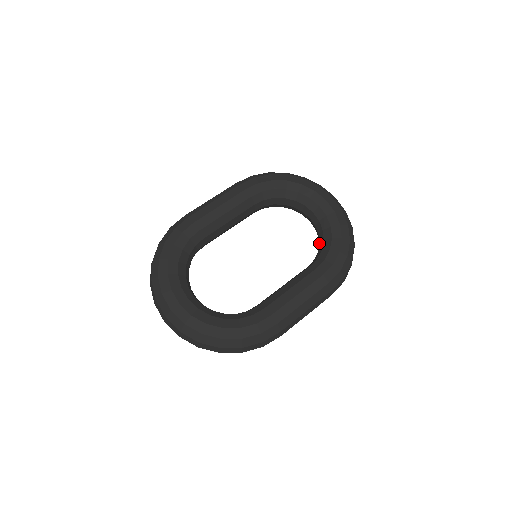
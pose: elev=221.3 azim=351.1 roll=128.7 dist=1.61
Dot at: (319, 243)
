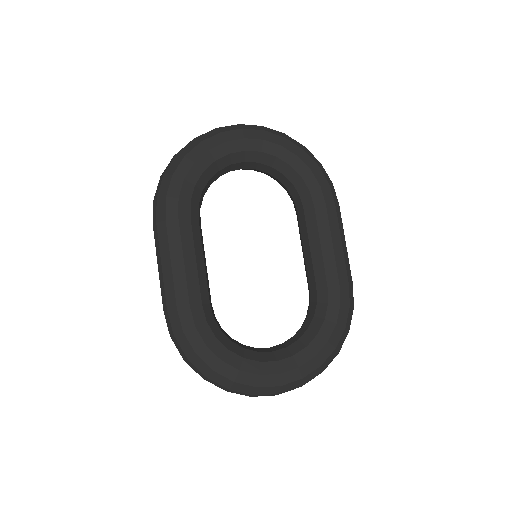
Dot at: (278, 180)
